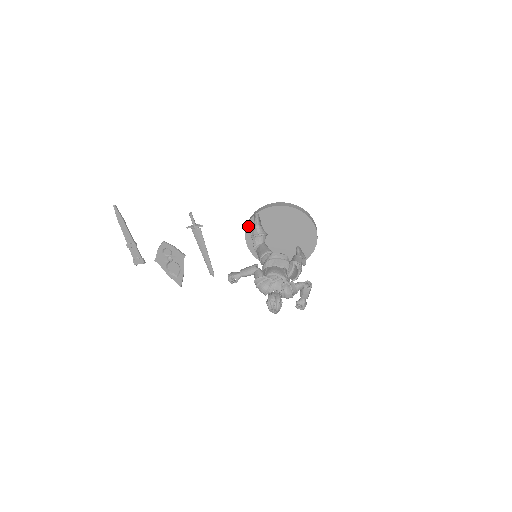
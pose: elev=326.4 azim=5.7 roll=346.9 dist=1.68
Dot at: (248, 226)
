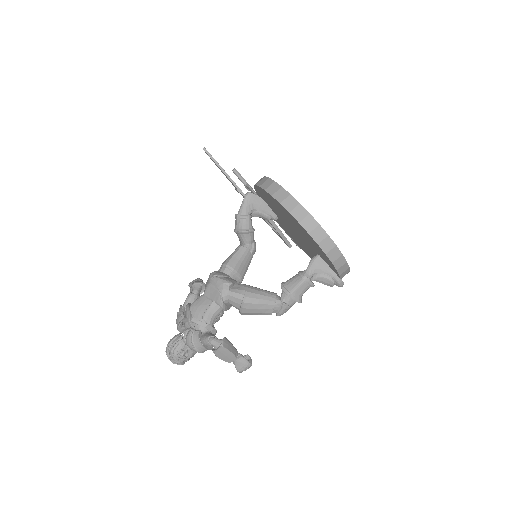
Dot at: occluded
